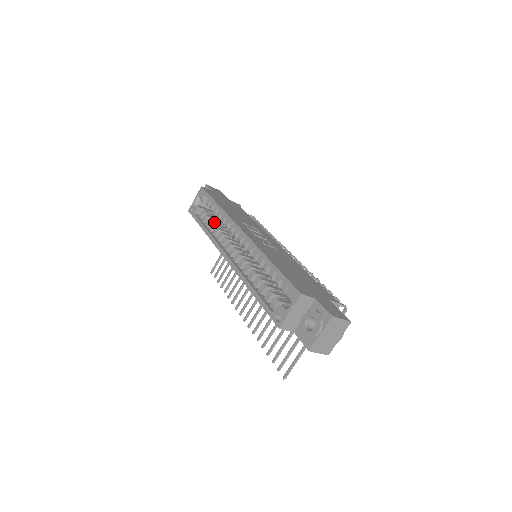
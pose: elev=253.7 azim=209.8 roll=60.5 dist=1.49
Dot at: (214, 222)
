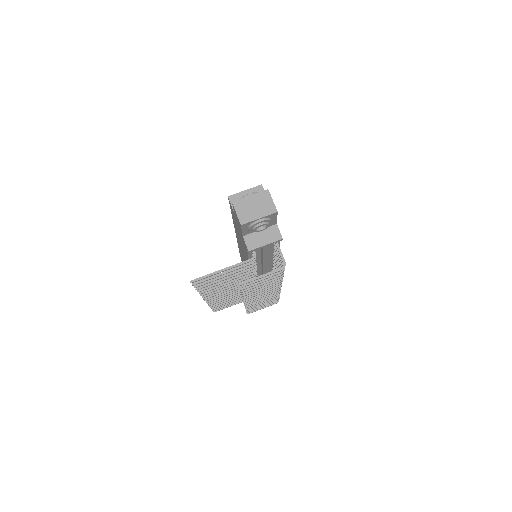
Dot at: occluded
